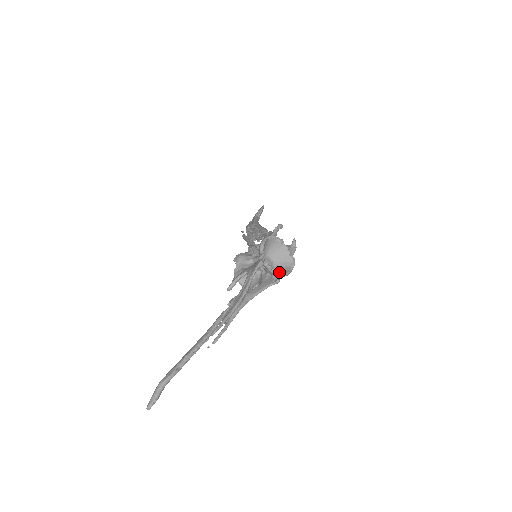
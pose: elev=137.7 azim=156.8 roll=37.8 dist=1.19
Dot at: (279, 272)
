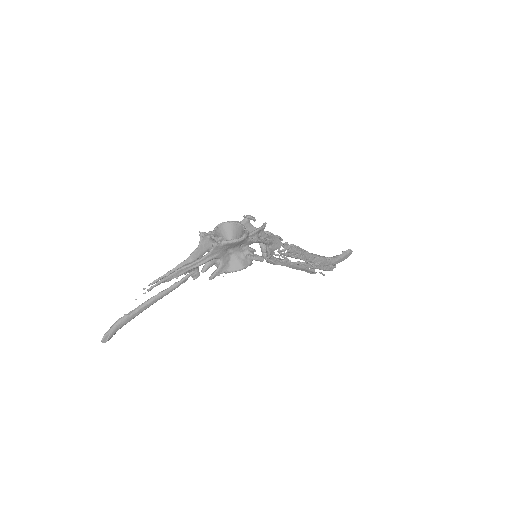
Dot at: (228, 242)
